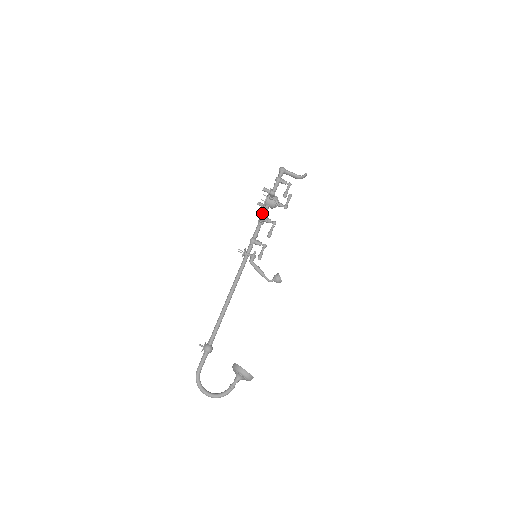
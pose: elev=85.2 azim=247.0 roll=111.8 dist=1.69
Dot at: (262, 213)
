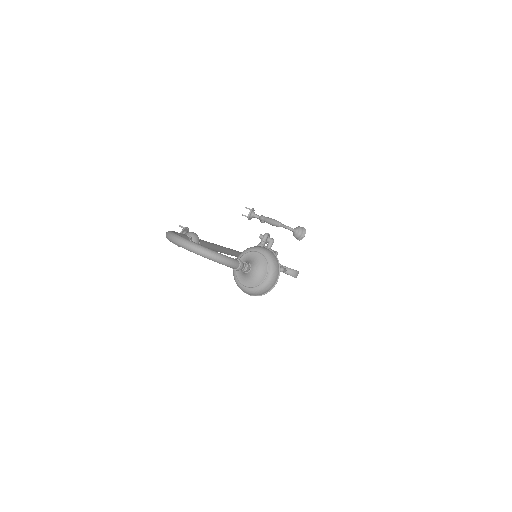
Dot at: occluded
